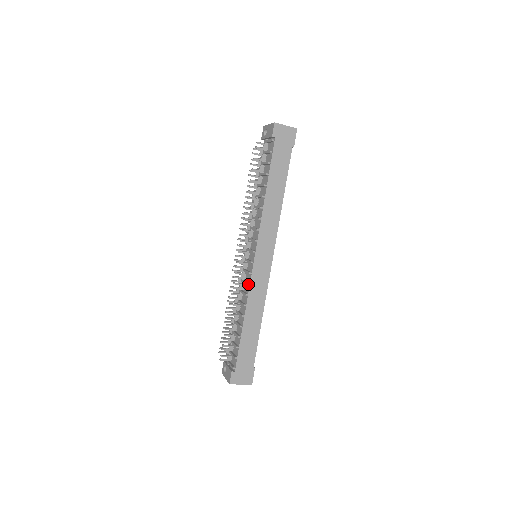
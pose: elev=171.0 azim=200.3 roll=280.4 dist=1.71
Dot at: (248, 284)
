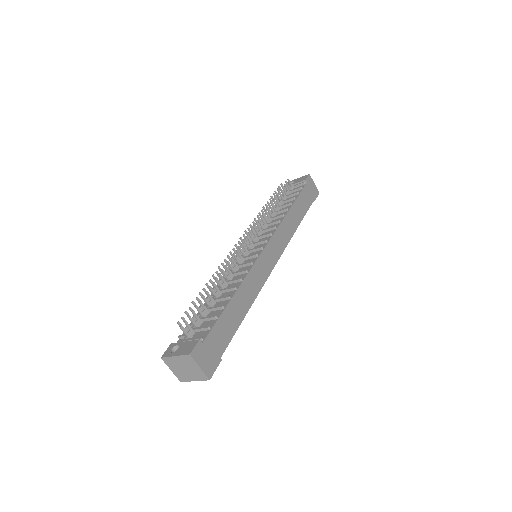
Dot at: (252, 262)
